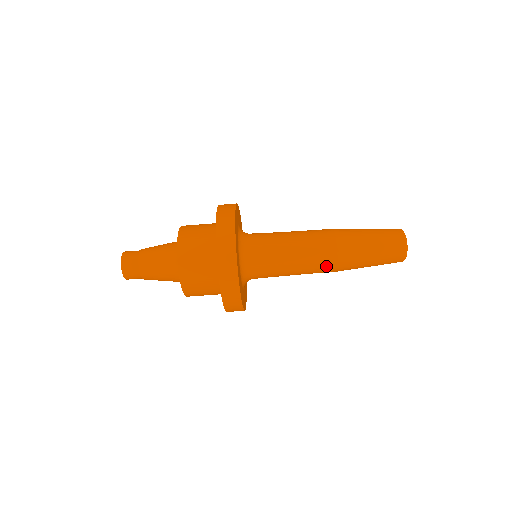
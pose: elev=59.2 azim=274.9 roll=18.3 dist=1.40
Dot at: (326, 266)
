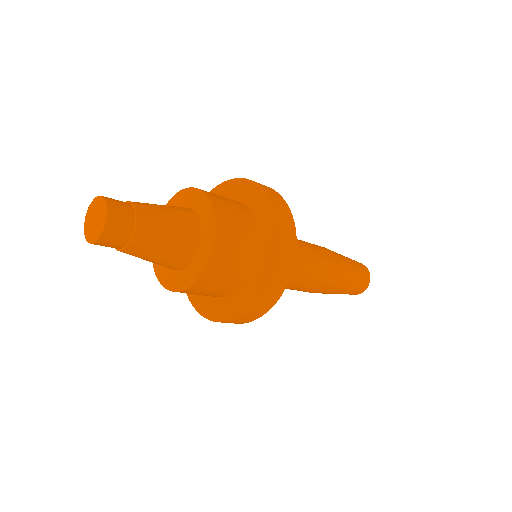
Dot at: (321, 286)
